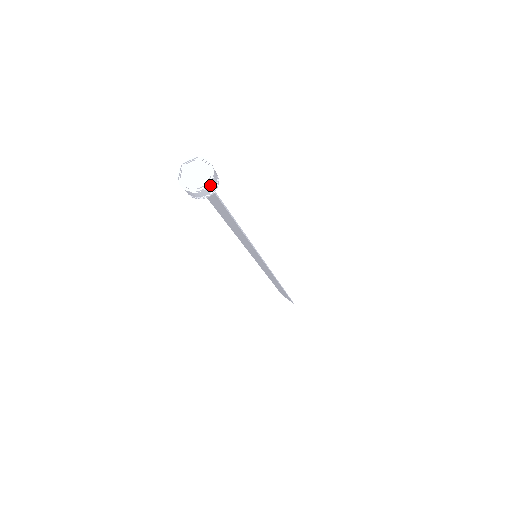
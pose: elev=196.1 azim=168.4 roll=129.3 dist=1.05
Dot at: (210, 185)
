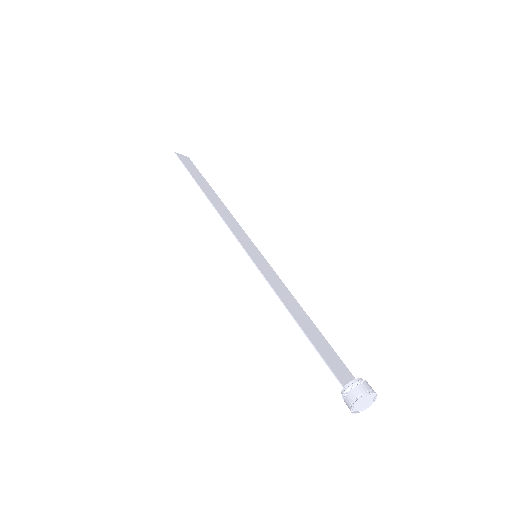
Dot at: (371, 400)
